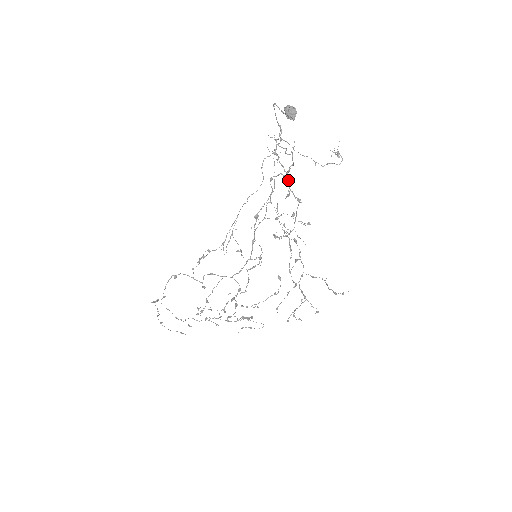
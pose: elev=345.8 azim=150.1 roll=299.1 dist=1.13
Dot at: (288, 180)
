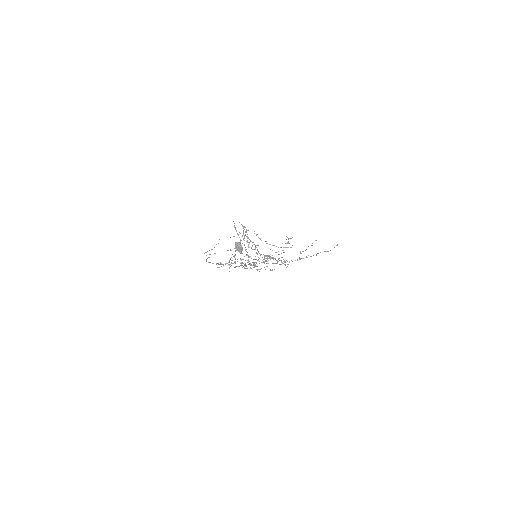
Dot at: (257, 250)
